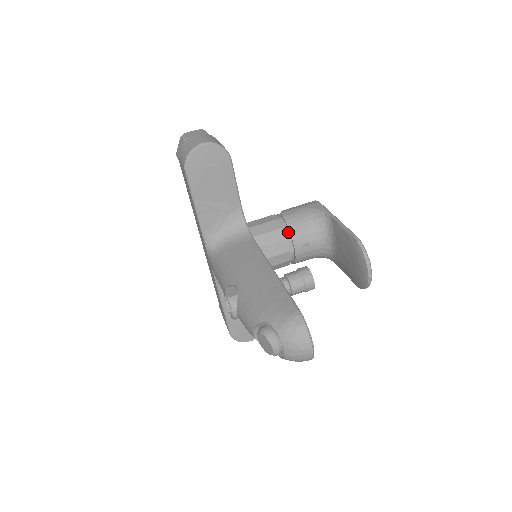
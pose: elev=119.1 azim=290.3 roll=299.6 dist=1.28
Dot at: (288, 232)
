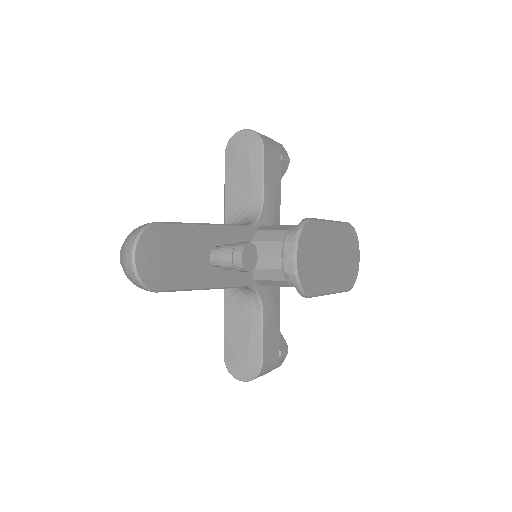
Dot at: (290, 235)
